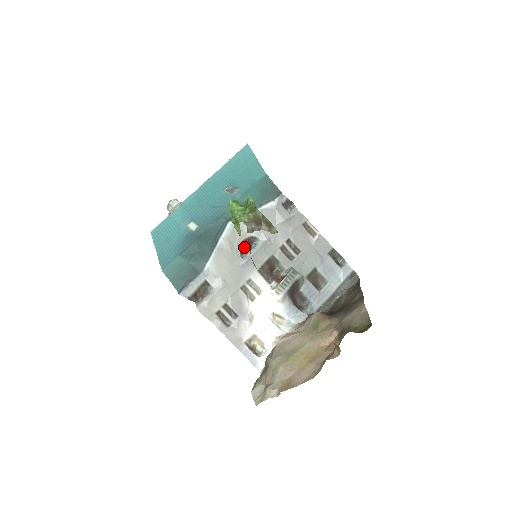
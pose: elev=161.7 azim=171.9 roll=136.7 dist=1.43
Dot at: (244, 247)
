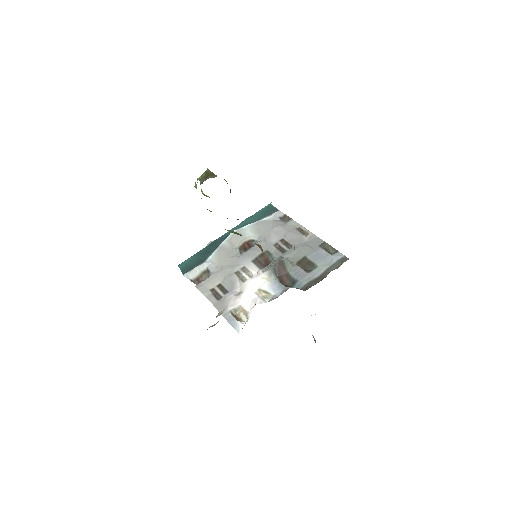
Dot at: (244, 248)
